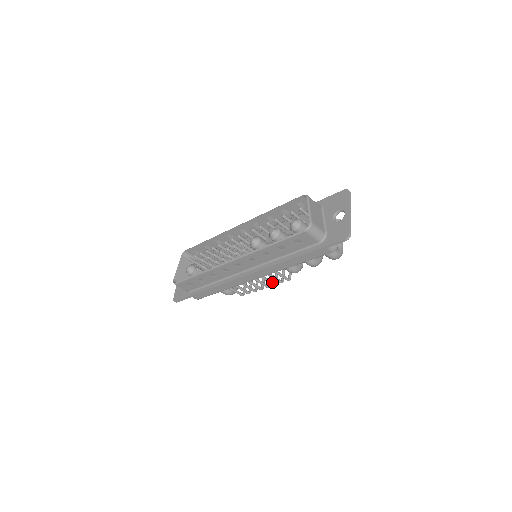
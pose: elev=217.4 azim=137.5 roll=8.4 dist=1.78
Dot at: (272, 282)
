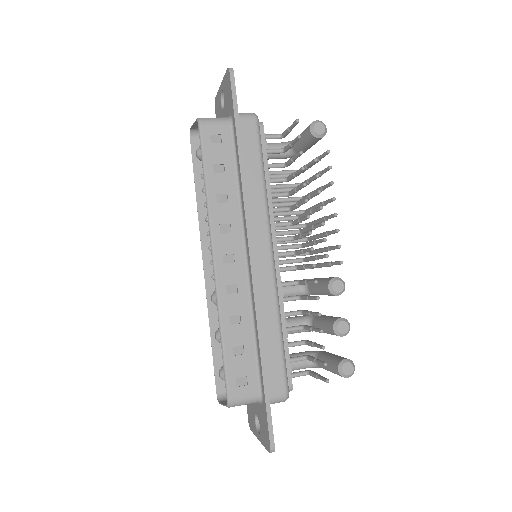
Dot at: occluded
